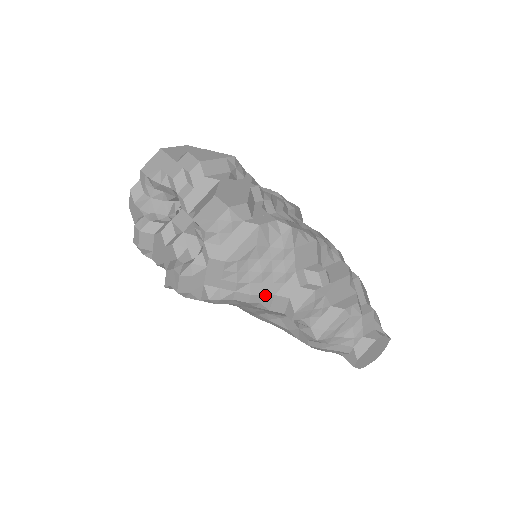
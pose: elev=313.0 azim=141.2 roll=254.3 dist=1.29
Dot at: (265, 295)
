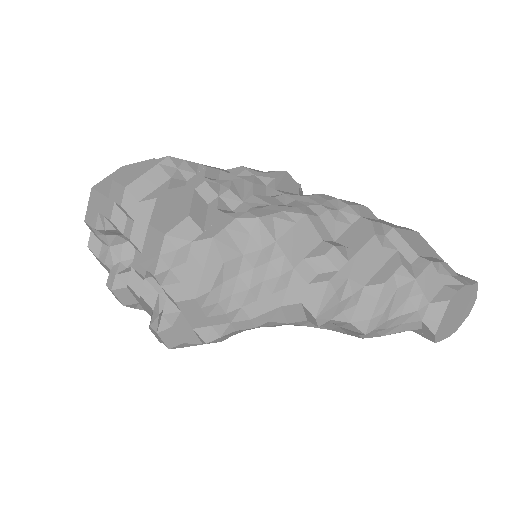
Dot at: (269, 312)
